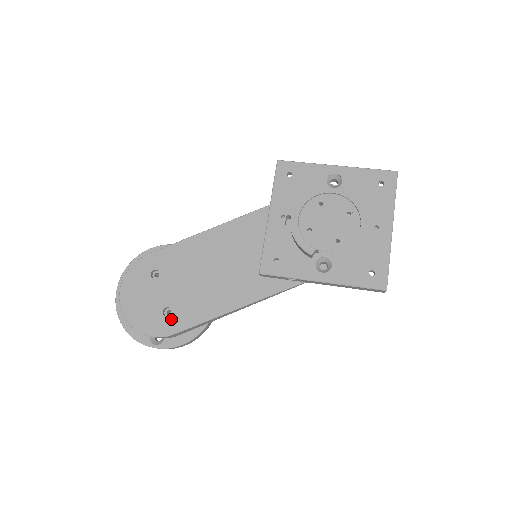
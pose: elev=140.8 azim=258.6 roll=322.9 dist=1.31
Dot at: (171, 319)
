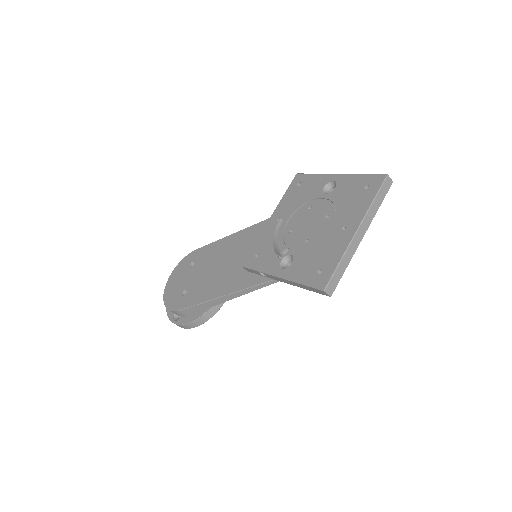
Dot at: (184, 298)
